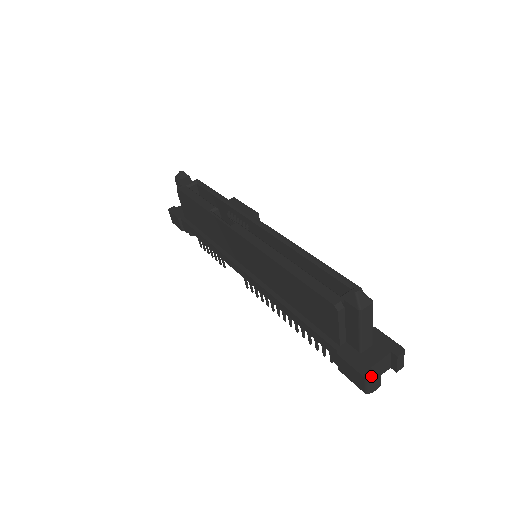
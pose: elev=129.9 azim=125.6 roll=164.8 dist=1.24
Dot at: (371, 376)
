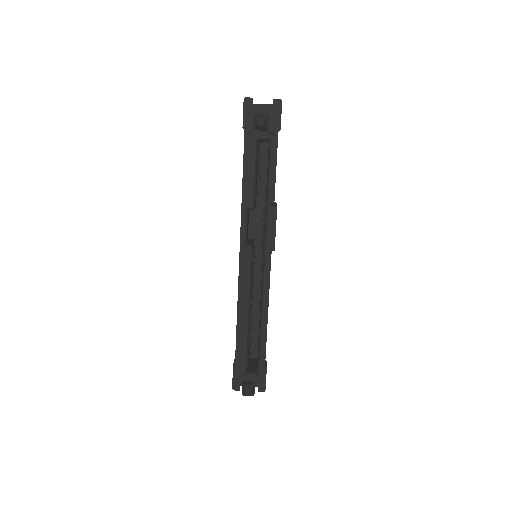
Dot at: (235, 390)
